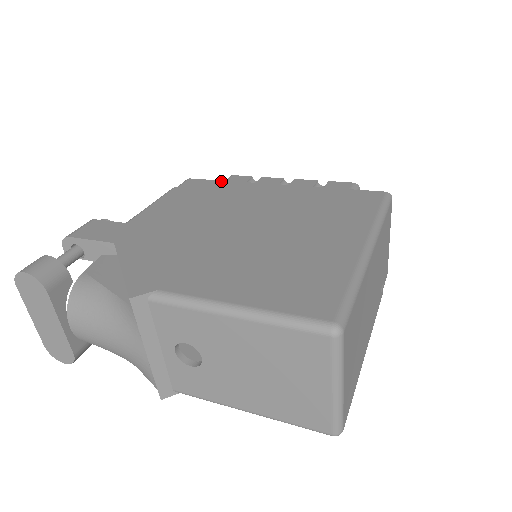
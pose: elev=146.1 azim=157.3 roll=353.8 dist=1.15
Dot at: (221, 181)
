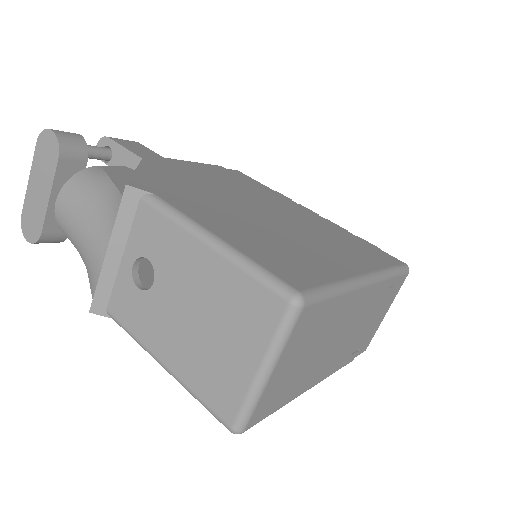
Dot at: (263, 185)
